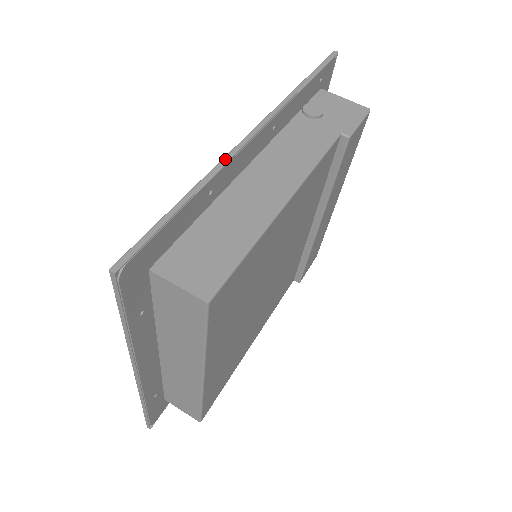
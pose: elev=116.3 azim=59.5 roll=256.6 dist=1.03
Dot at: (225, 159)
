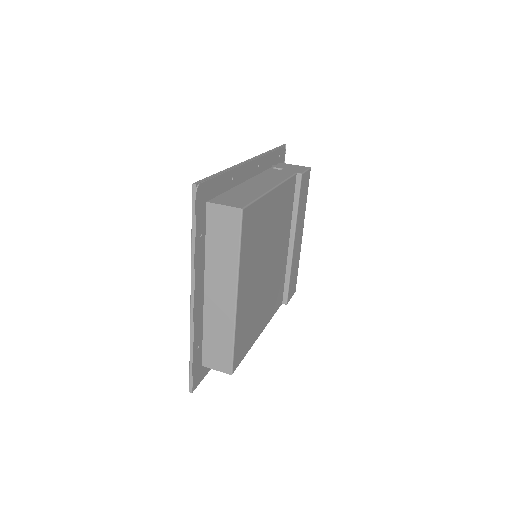
Dot at: (237, 164)
